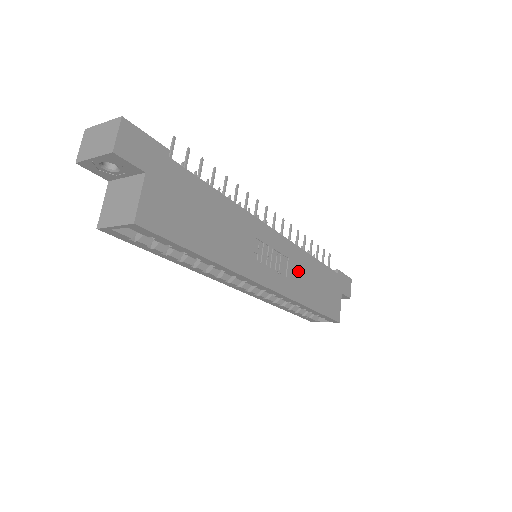
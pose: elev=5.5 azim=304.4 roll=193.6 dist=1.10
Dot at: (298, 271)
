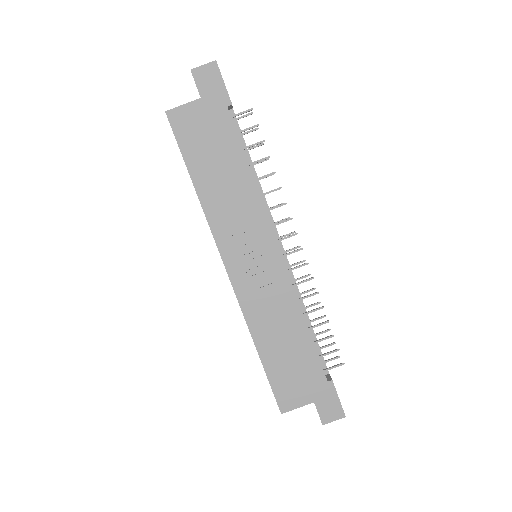
Dot at: (273, 305)
